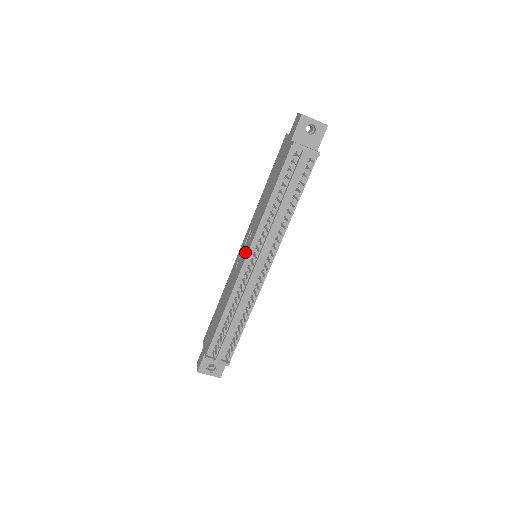
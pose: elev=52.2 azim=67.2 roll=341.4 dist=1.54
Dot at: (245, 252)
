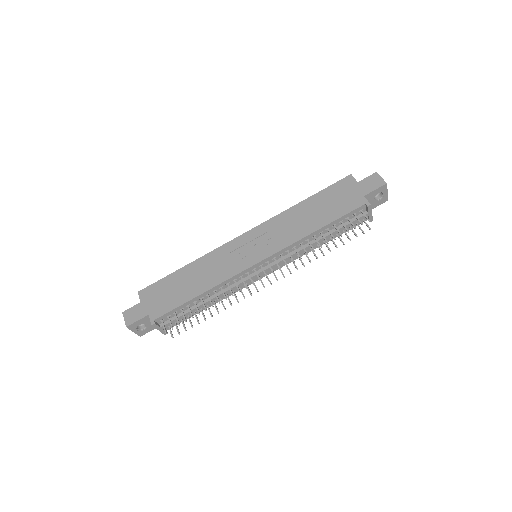
Dot at: (258, 253)
